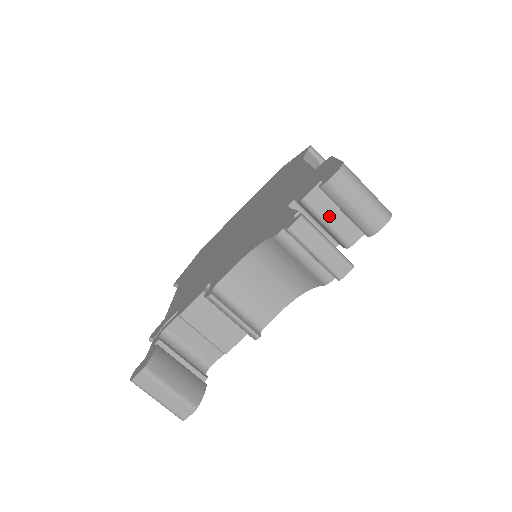
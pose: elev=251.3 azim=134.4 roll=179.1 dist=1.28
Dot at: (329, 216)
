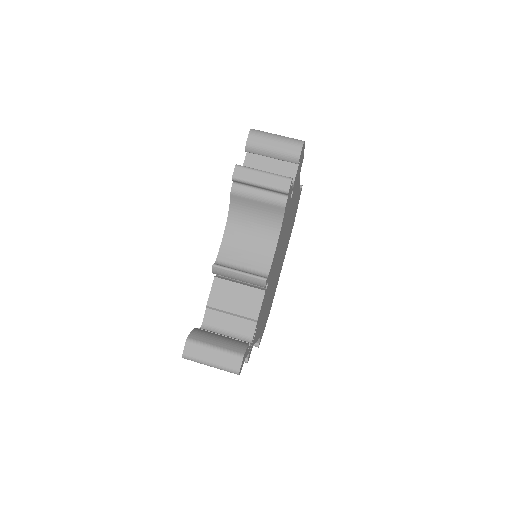
Dot at: (266, 169)
